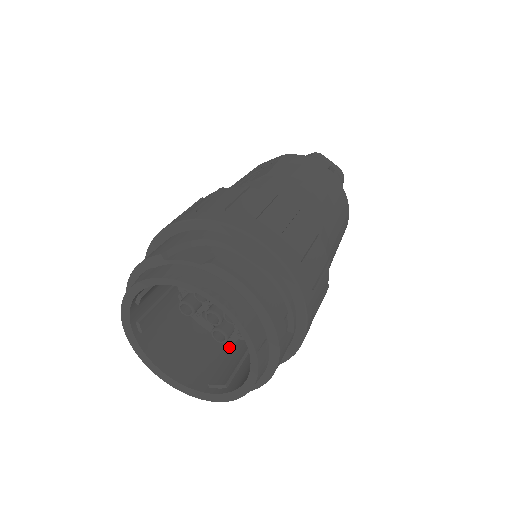
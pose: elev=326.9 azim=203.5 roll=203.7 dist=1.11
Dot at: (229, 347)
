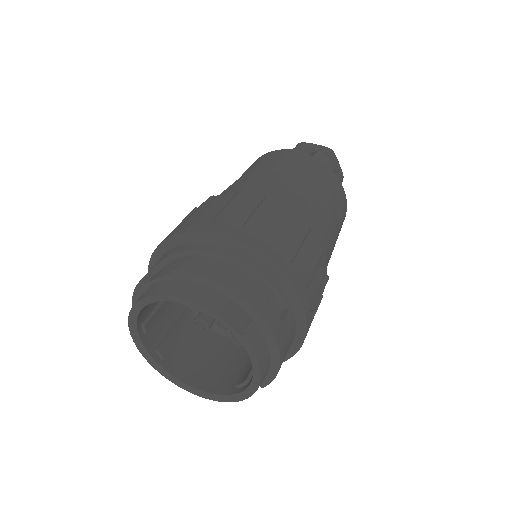
Dot at: occluded
